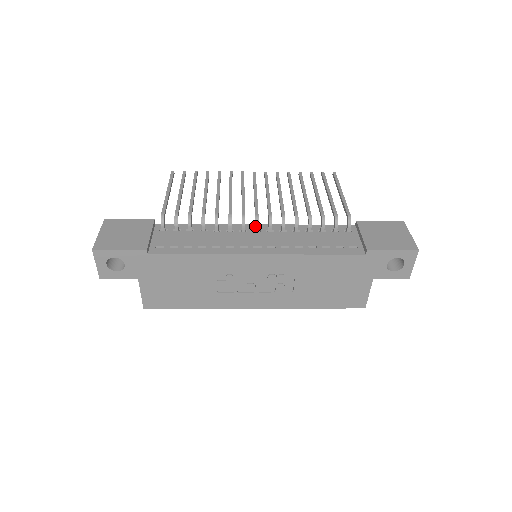
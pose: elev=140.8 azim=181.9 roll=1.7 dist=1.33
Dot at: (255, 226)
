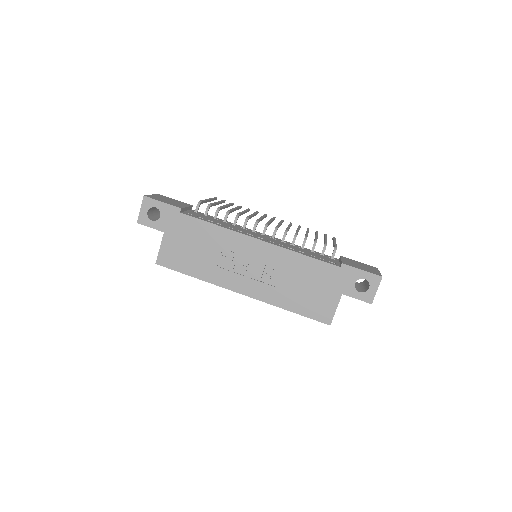
Dot at: (263, 230)
